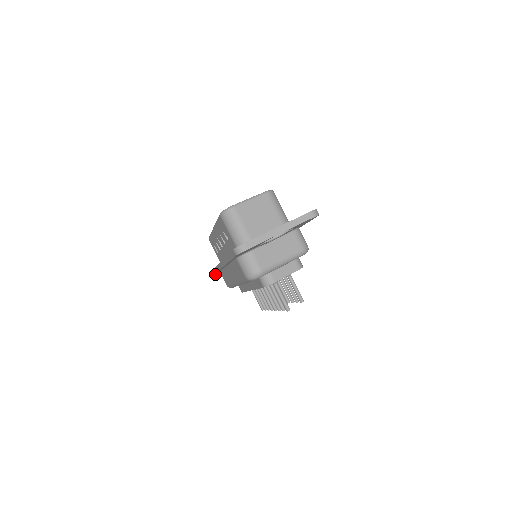
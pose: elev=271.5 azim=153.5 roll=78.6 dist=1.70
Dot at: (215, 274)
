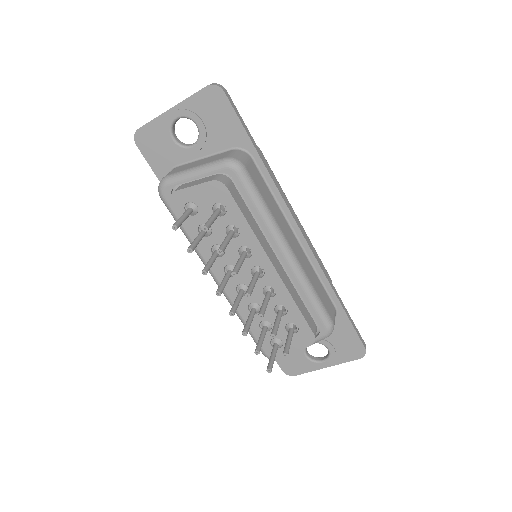
Dot at: (288, 372)
